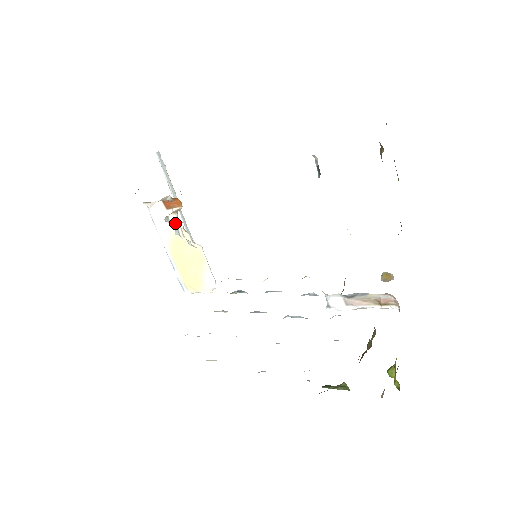
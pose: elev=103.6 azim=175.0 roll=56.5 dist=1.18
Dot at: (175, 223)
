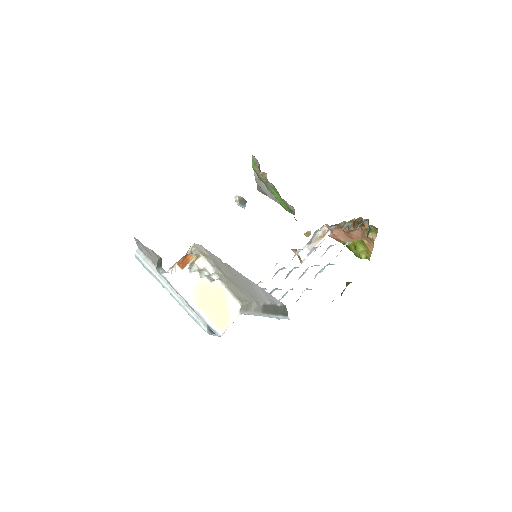
Dot at: (202, 265)
